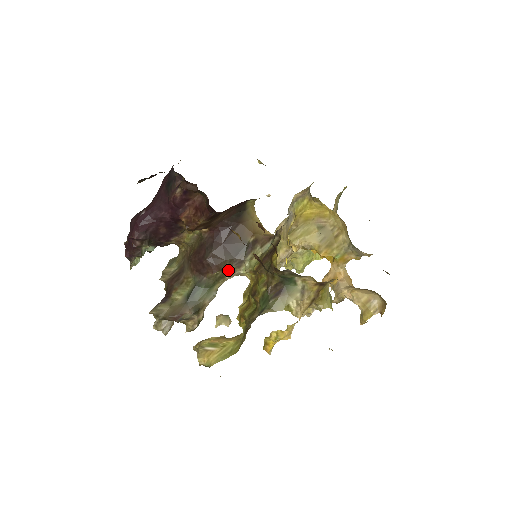
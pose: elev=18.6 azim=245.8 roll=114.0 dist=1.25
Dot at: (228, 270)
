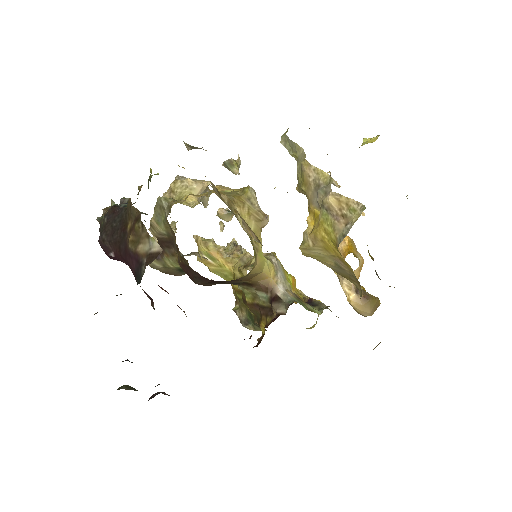
Dot at: occluded
